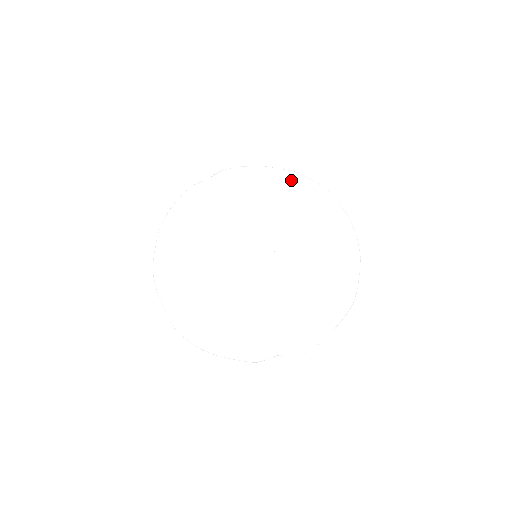
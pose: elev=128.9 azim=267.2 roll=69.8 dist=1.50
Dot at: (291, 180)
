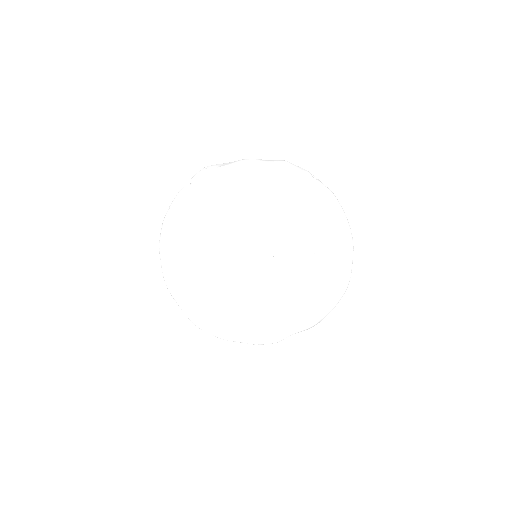
Dot at: (281, 178)
